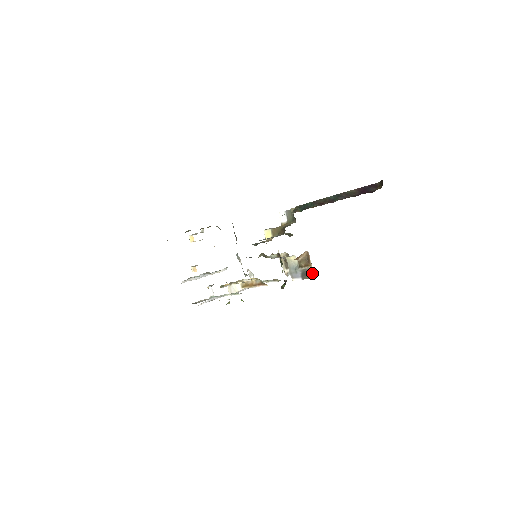
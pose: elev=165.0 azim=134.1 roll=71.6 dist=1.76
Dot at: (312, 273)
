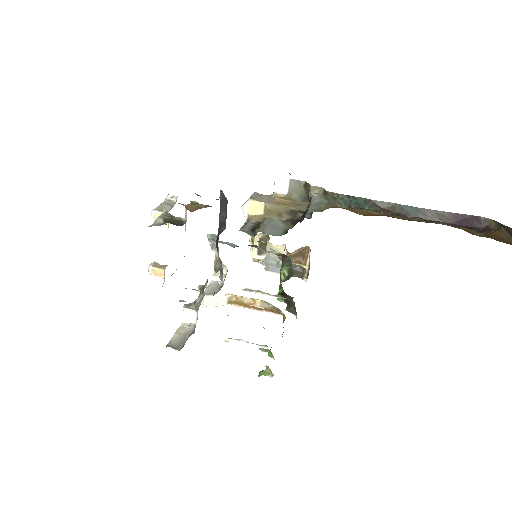
Dot at: (304, 274)
